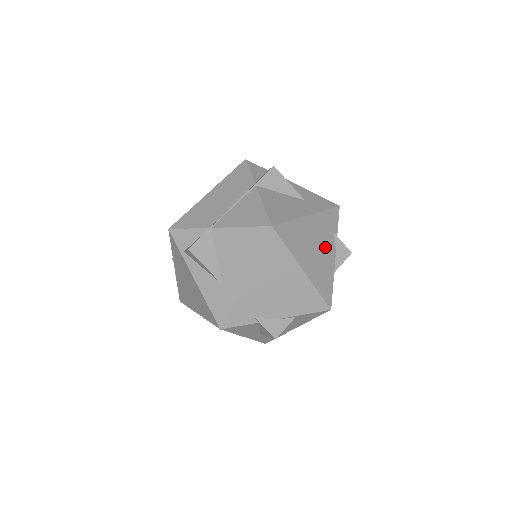
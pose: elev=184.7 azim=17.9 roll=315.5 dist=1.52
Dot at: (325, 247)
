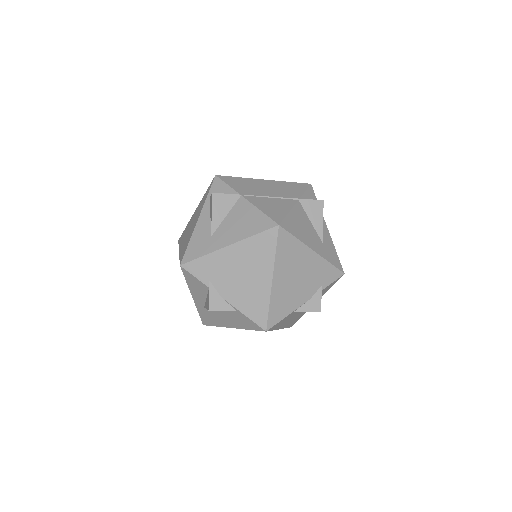
Dot at: (305, 286)
